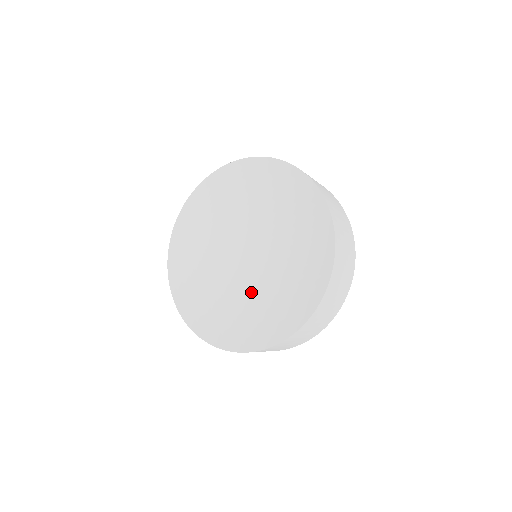
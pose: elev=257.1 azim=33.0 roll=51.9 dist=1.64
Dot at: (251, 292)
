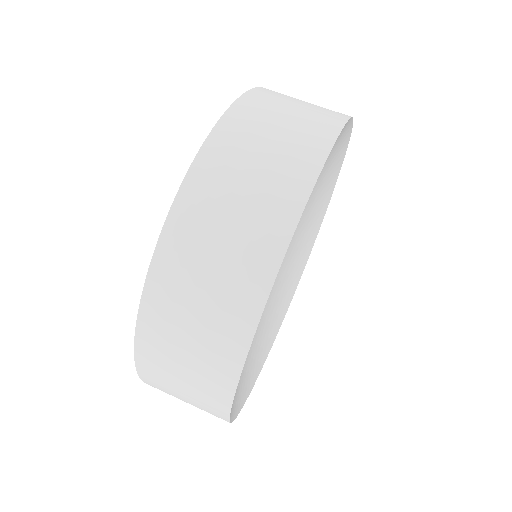
Dot at: occluded
